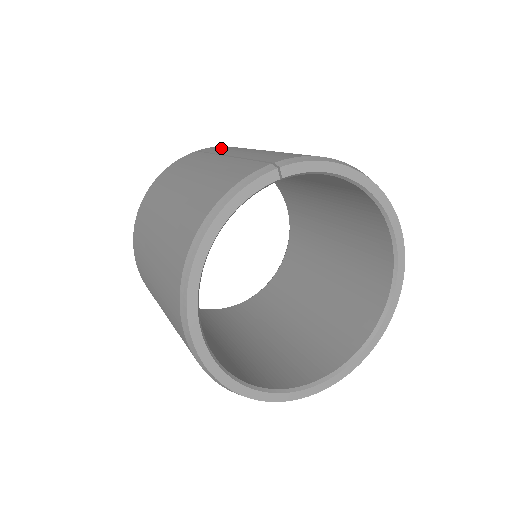
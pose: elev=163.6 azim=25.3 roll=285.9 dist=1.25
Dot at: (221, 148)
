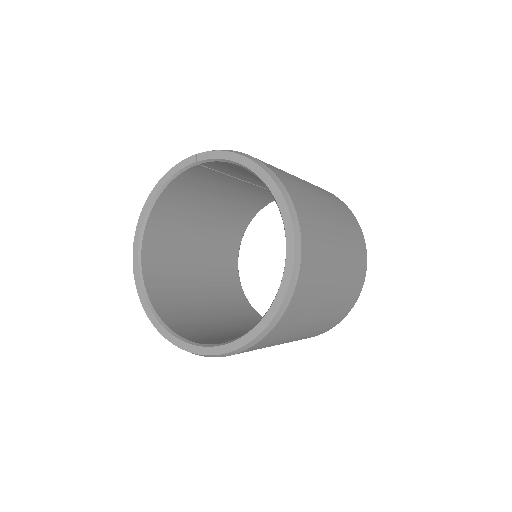
Dot at: occluded
